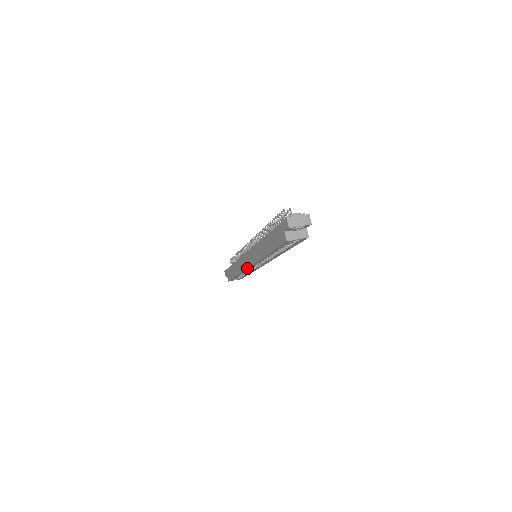
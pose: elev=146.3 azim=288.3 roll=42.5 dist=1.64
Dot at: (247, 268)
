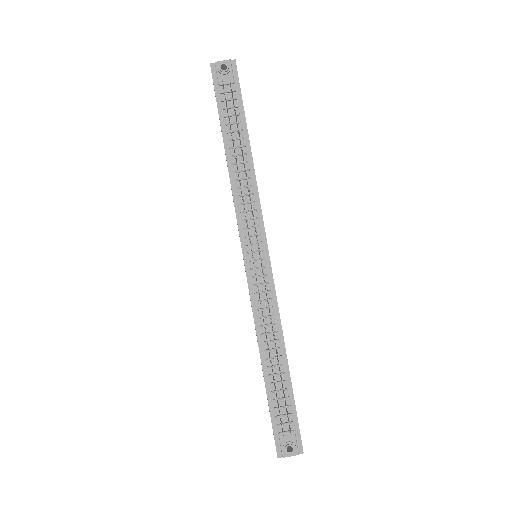
Dot at: occluded
